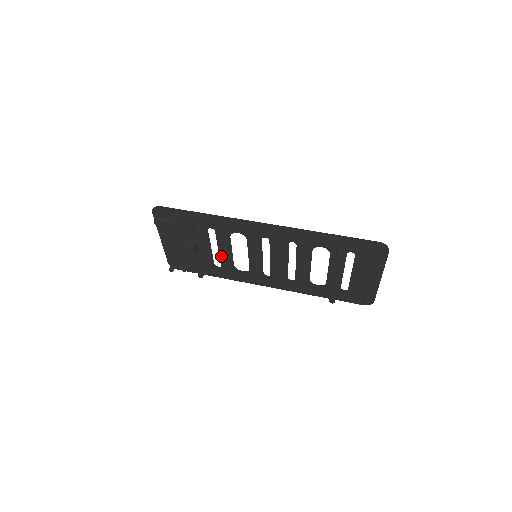
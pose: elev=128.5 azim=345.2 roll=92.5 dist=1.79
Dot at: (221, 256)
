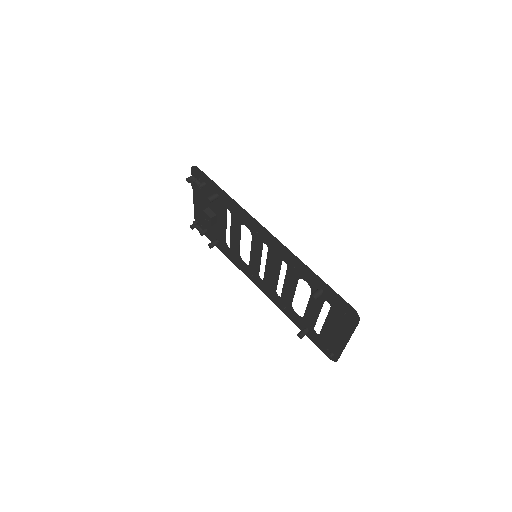
Dot at: (231, 239)
